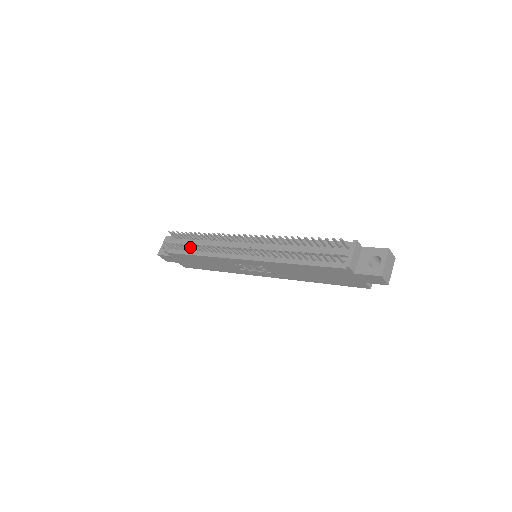
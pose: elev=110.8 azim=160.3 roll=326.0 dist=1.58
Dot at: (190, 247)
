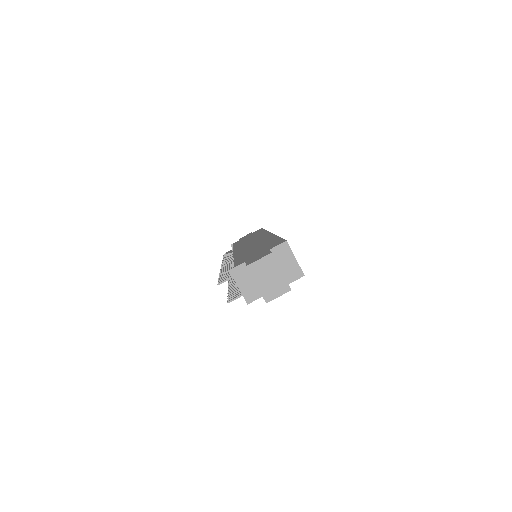
Dot at: occluded
